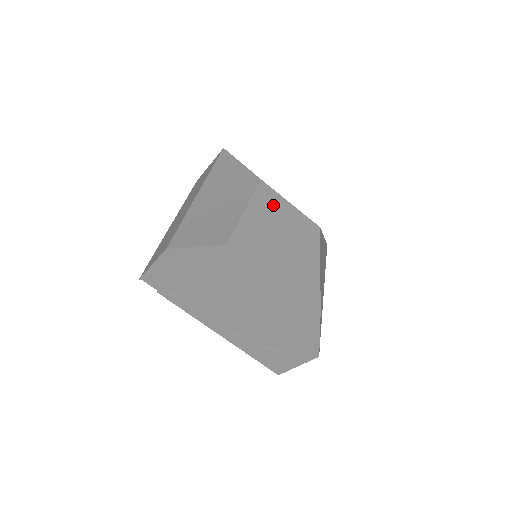
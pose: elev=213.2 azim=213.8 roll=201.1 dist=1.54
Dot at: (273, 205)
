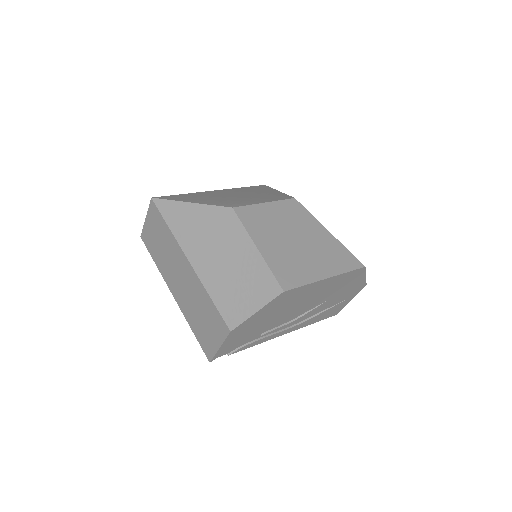
Dot at: (261, 220)
